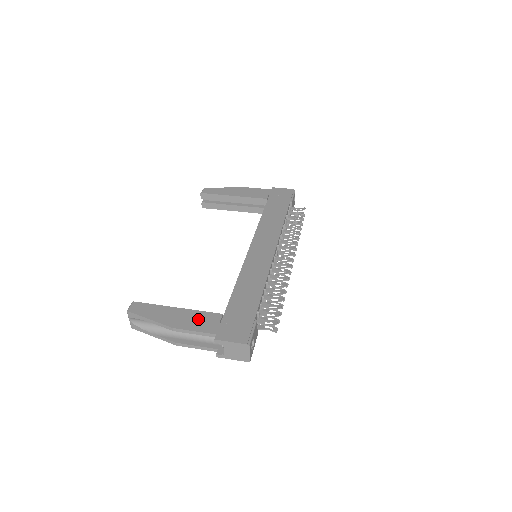
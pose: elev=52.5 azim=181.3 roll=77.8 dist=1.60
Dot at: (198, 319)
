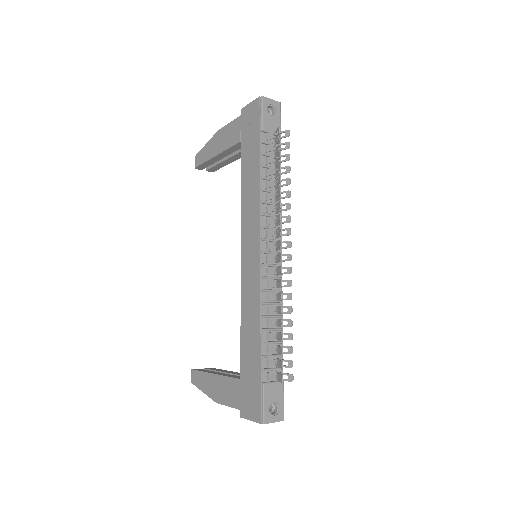
Dot at: (227, 389)
